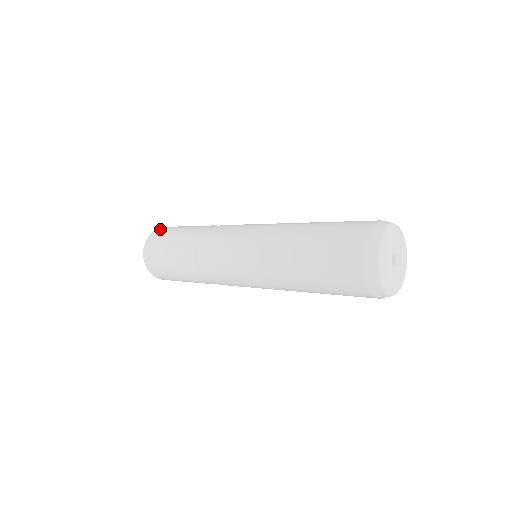
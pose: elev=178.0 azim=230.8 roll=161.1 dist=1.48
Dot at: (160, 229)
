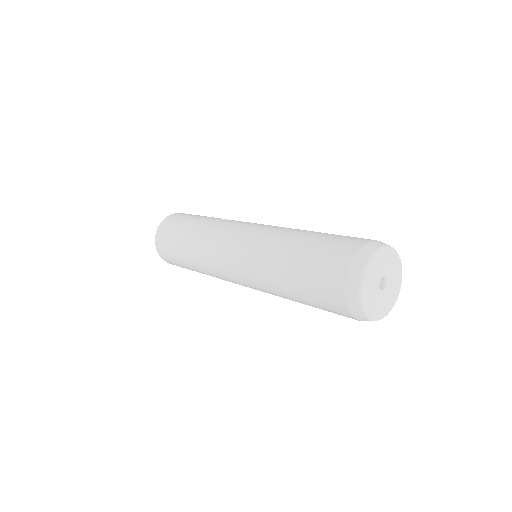
Dot at: (175, 214)
